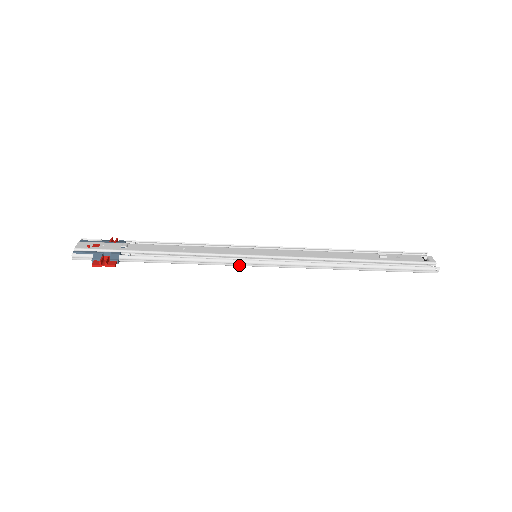
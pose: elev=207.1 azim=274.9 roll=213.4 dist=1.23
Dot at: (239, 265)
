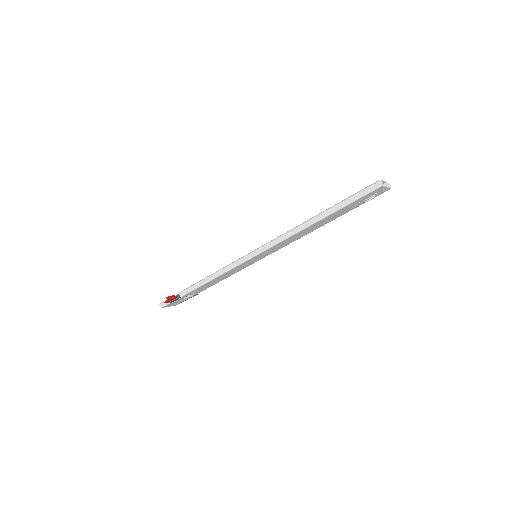
Dot at: (239, 263)
